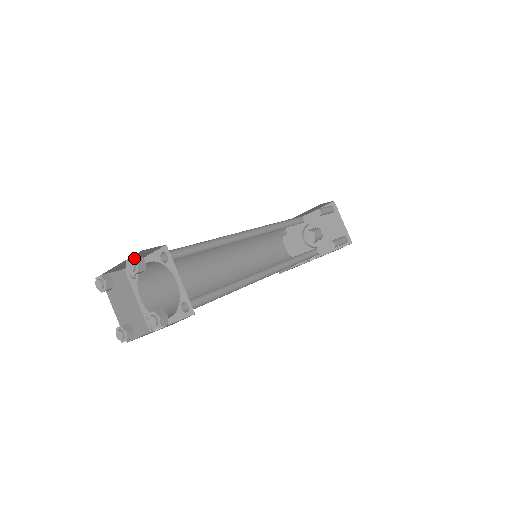
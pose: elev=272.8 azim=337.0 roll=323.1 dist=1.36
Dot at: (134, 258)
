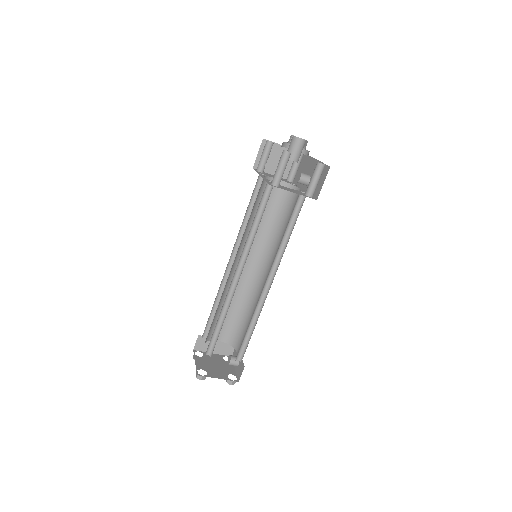
Dot at: (198, 378)
